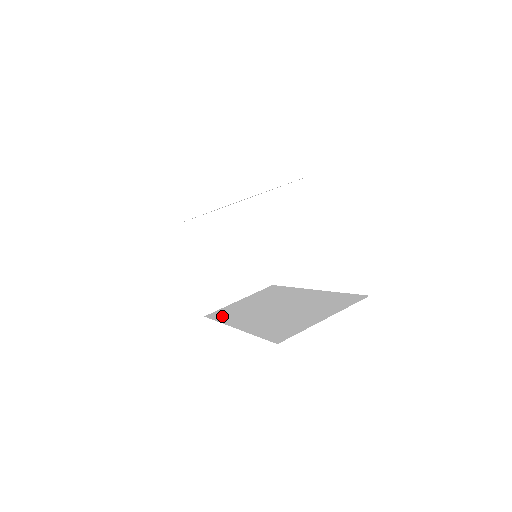
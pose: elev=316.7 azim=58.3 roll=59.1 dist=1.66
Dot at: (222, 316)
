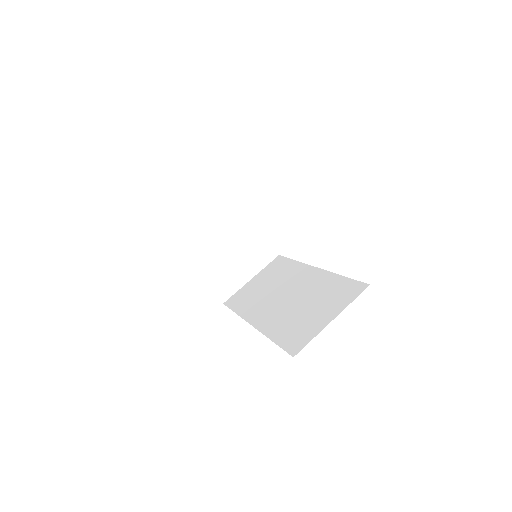
Dot at: (239, 305)
